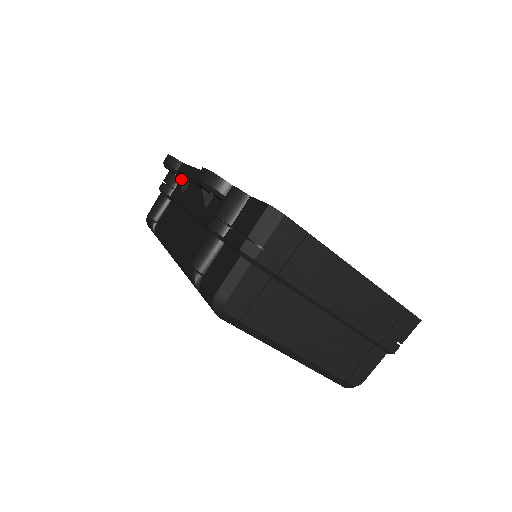
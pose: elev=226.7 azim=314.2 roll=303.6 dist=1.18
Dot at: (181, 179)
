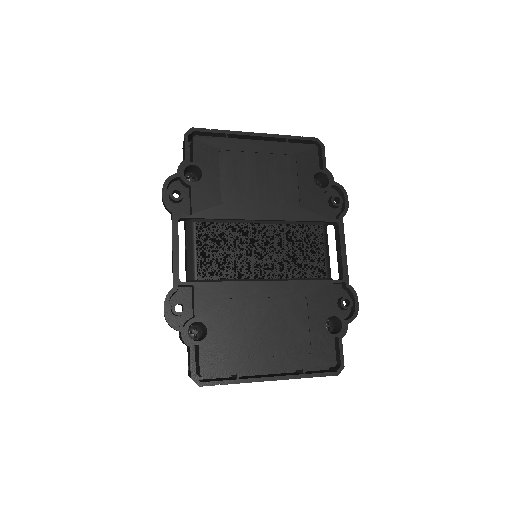
Dot at: occluded
